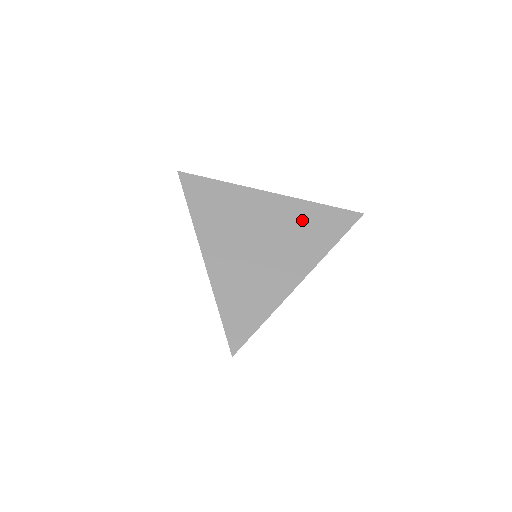
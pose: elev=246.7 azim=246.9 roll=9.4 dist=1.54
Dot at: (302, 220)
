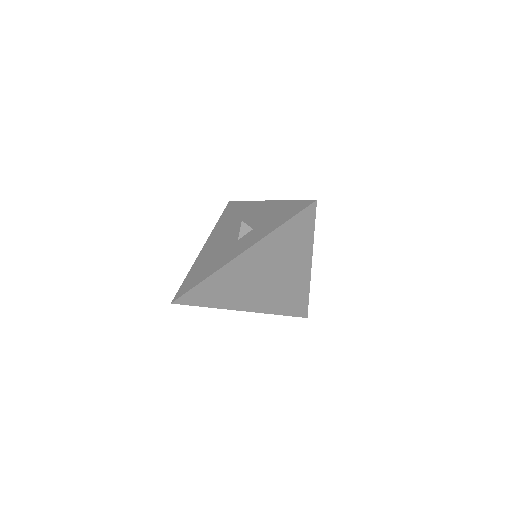
Dot at: (279, 245)
